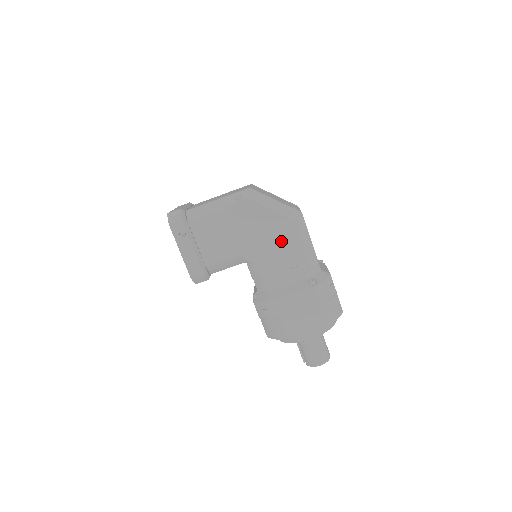
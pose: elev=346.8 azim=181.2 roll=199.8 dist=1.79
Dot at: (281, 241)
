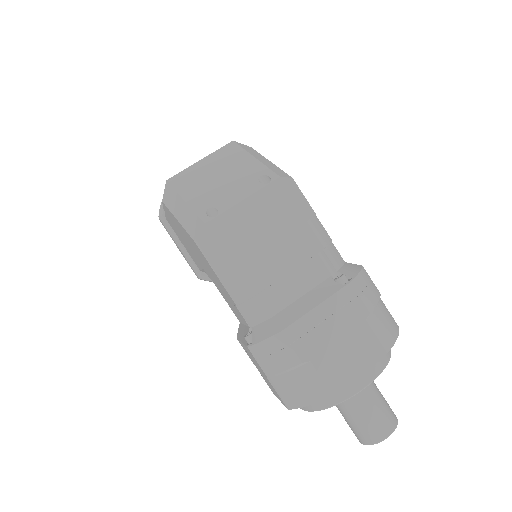
Dot at: (206, 265)
